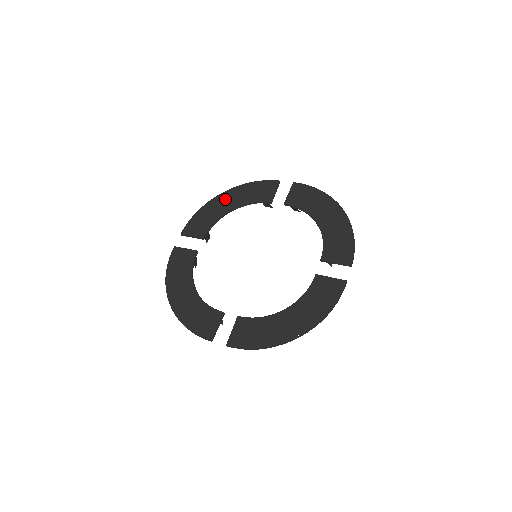
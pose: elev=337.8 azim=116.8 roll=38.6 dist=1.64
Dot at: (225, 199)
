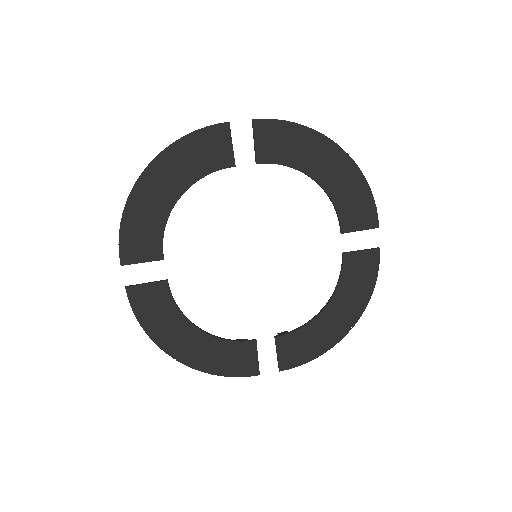
Dot at: (156, 183)
